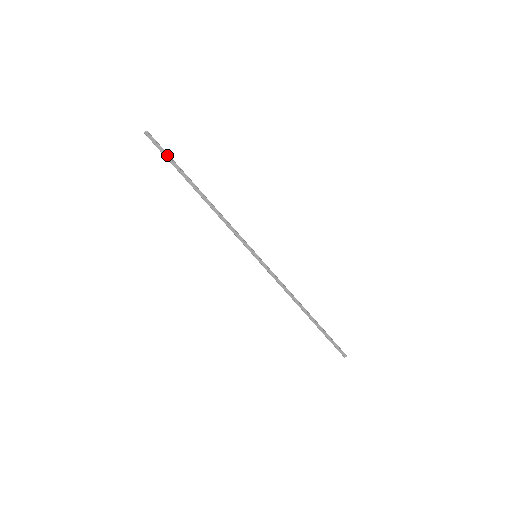
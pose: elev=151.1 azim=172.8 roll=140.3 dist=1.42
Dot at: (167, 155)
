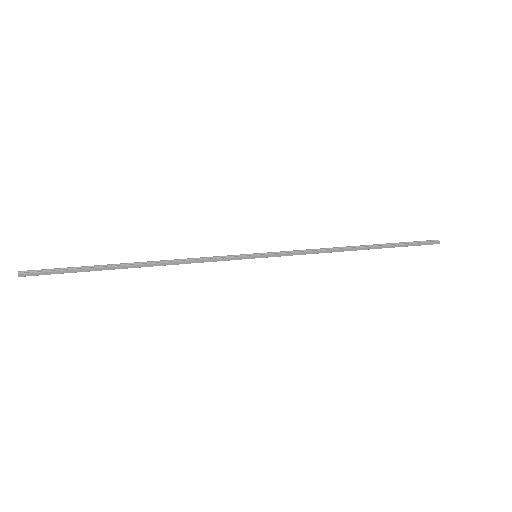
Dot at: (64, 270)
